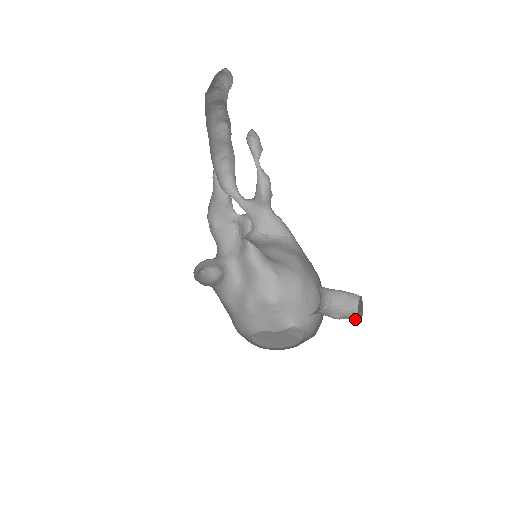
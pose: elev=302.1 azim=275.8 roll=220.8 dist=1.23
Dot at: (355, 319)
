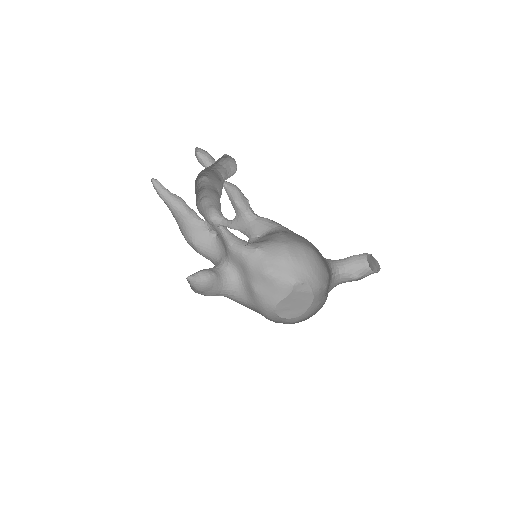
Dot at: (372, 272)
